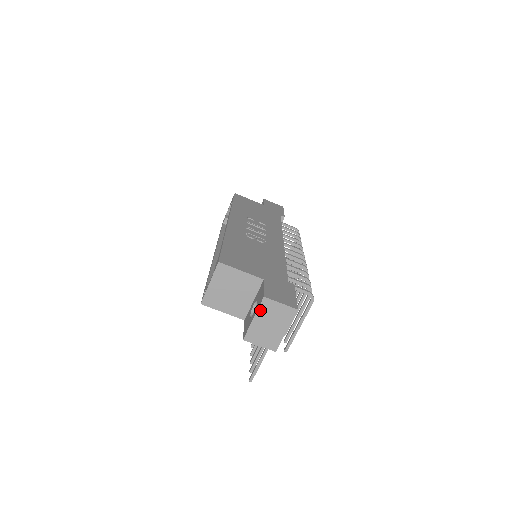
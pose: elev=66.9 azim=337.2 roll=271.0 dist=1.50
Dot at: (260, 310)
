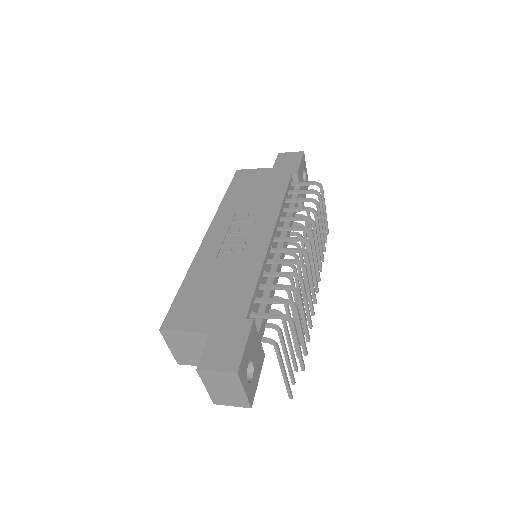
Dot at: (204, 380)
